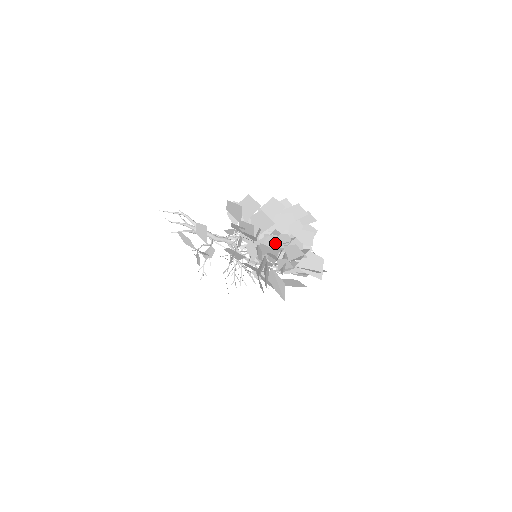
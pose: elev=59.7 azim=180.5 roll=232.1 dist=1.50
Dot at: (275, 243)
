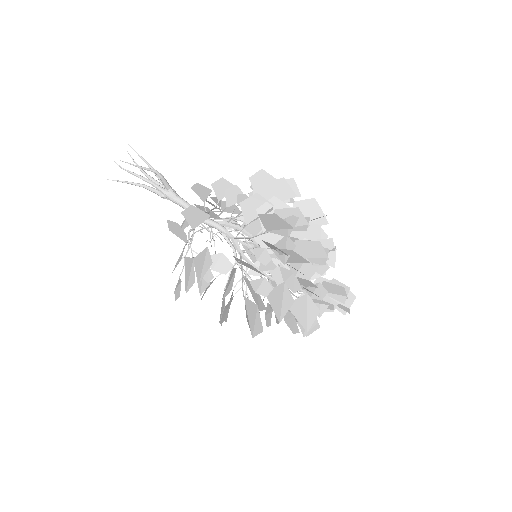
Dot at: occluded
